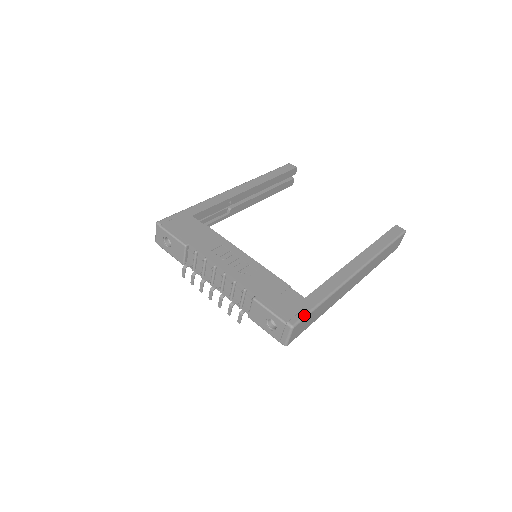
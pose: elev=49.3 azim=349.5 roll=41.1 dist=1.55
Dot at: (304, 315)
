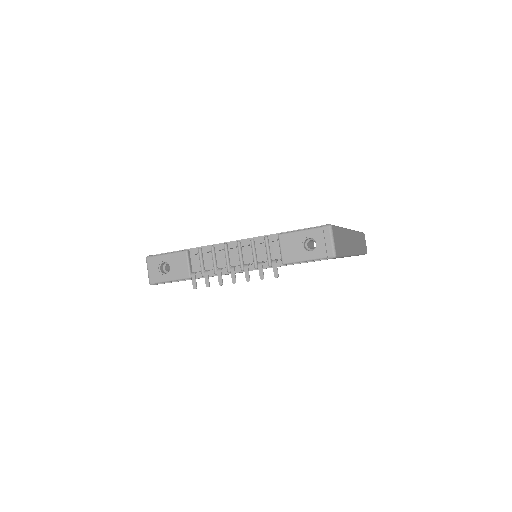
Dot at: occluded
